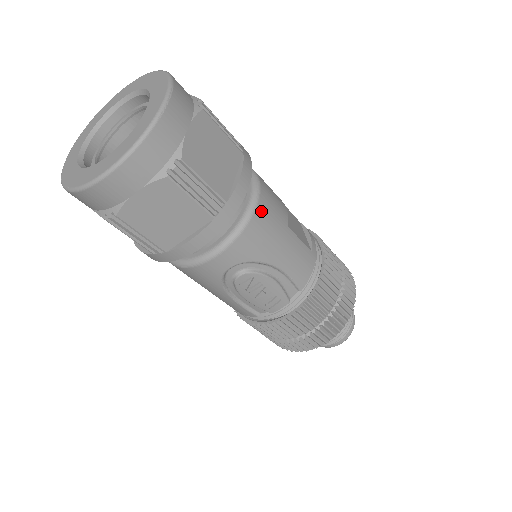
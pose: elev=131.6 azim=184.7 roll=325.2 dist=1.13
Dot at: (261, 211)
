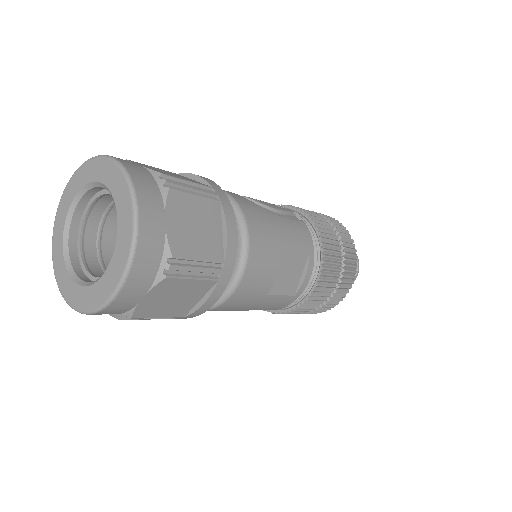
Dot at: (231, 301)
